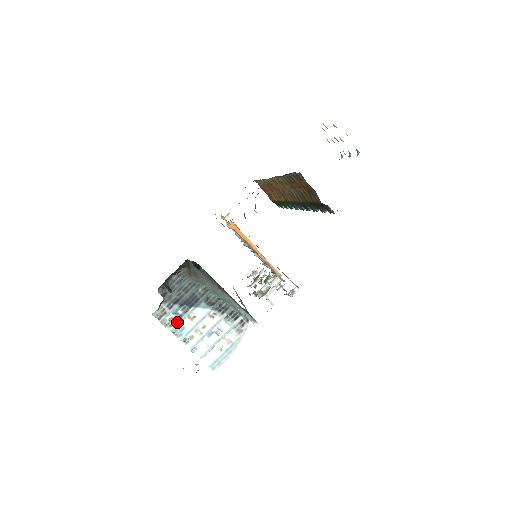
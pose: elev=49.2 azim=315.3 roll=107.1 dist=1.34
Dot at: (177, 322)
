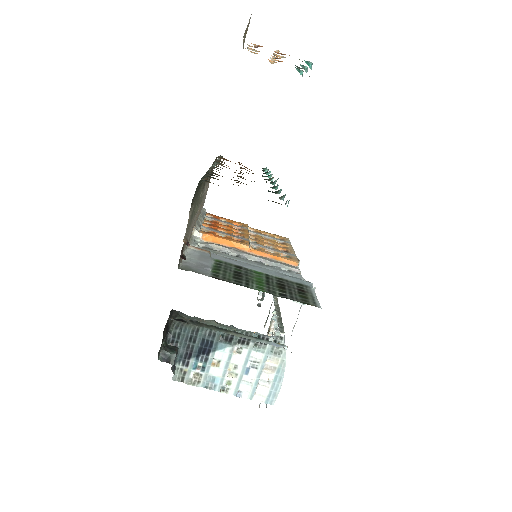
Dot at: (203, 375)
